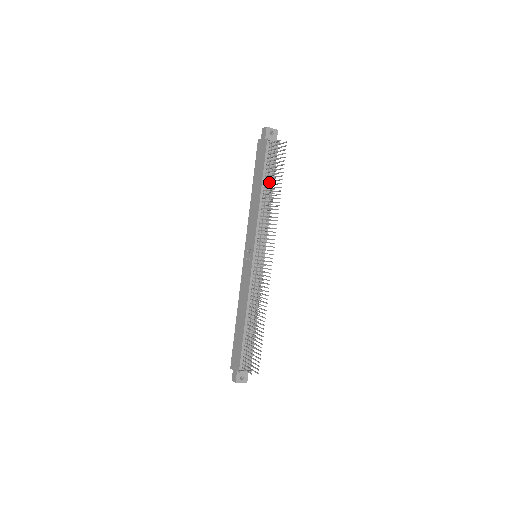
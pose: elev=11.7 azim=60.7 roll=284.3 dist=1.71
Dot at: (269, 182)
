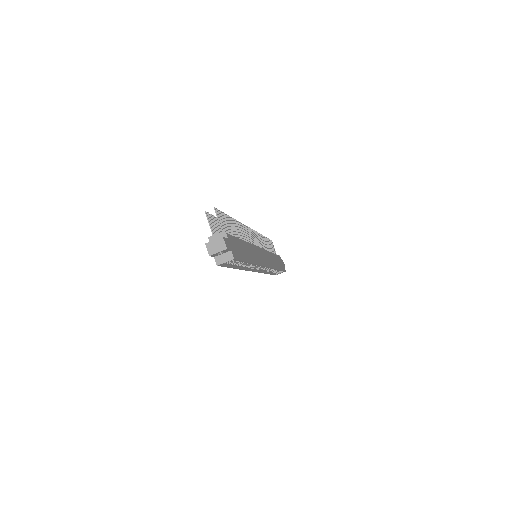
Dot at: occluded
